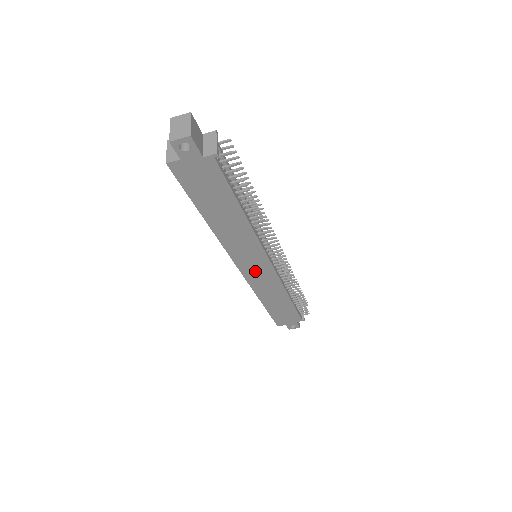
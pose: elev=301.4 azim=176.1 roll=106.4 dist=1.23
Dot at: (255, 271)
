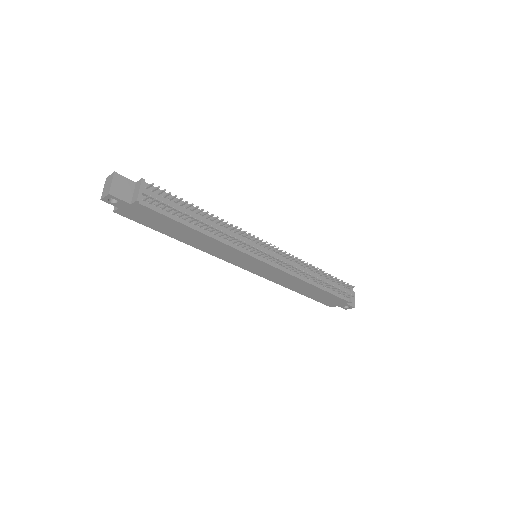
Dot at: (259, 269)
